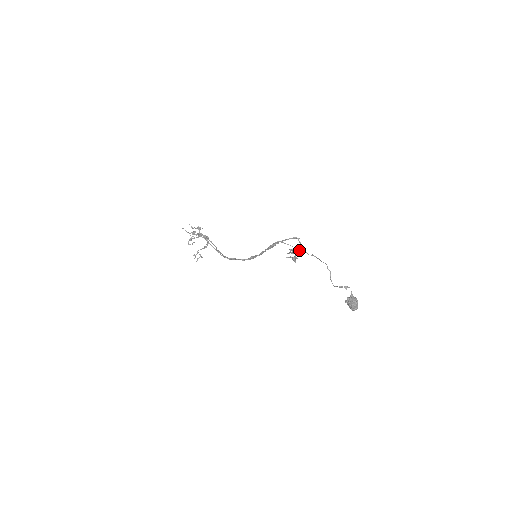
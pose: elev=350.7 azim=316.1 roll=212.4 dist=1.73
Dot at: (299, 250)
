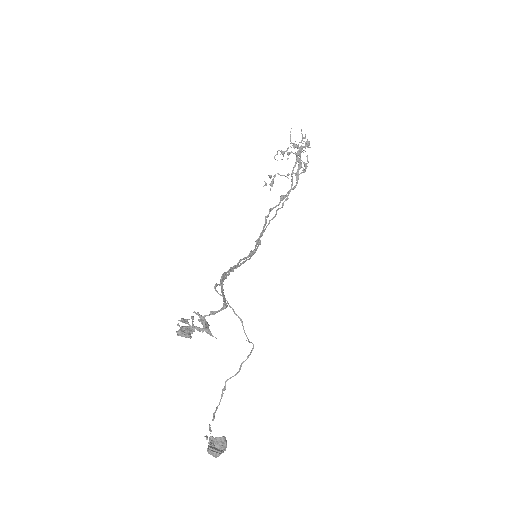
Dot at: (178, 333)
